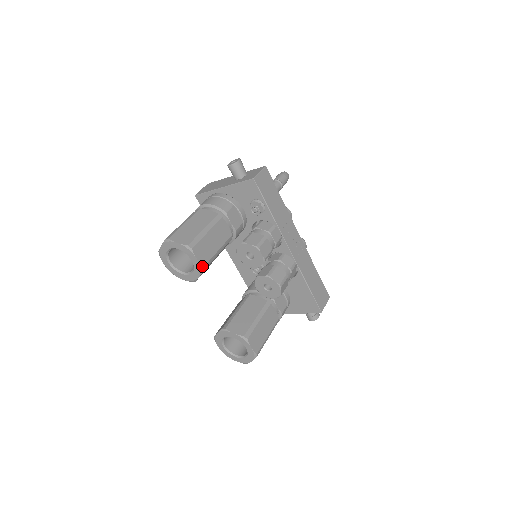
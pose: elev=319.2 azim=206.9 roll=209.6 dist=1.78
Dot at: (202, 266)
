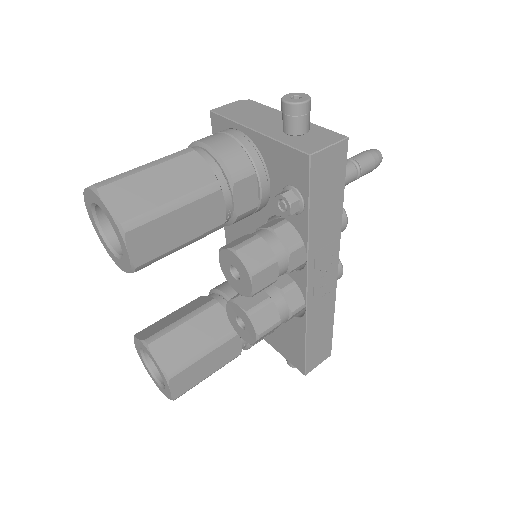
Dot at: (134, 265)
